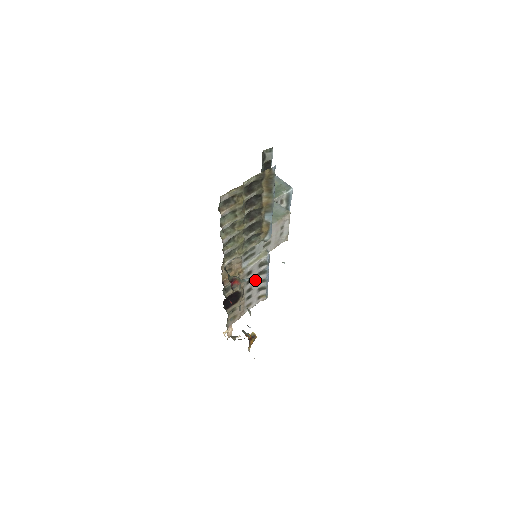
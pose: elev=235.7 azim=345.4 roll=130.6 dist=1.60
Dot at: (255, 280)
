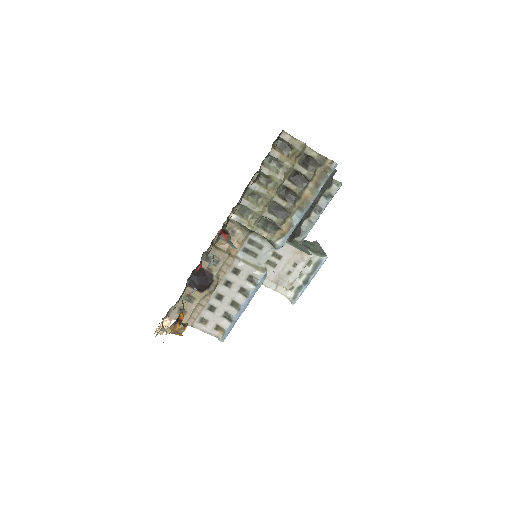
Dot at: (233, 292)
